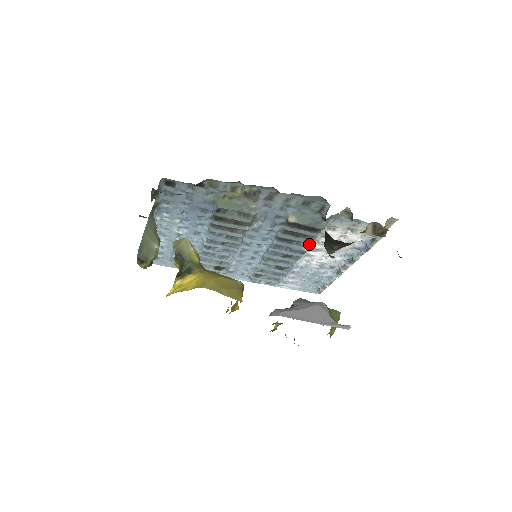
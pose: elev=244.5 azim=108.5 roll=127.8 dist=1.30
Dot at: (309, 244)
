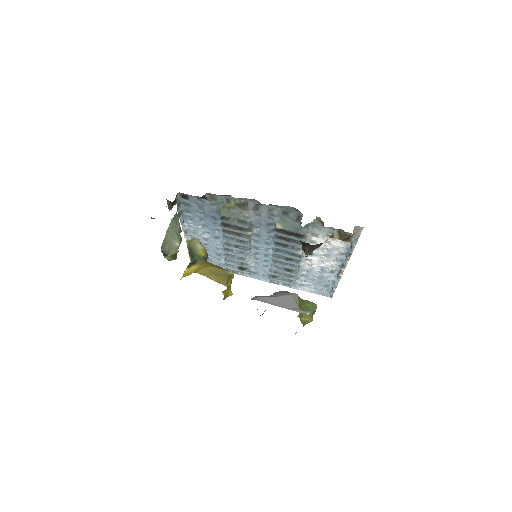
Dot at: occluded
